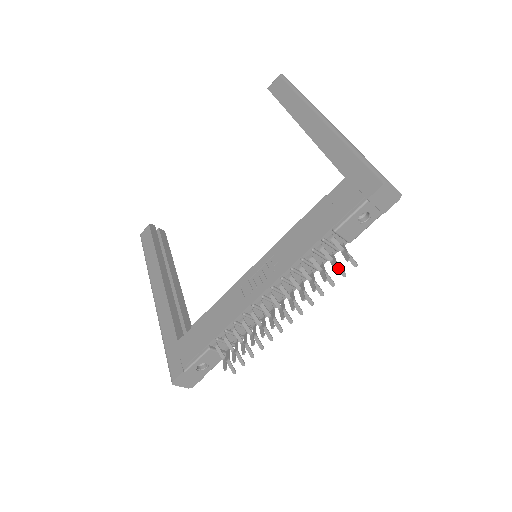
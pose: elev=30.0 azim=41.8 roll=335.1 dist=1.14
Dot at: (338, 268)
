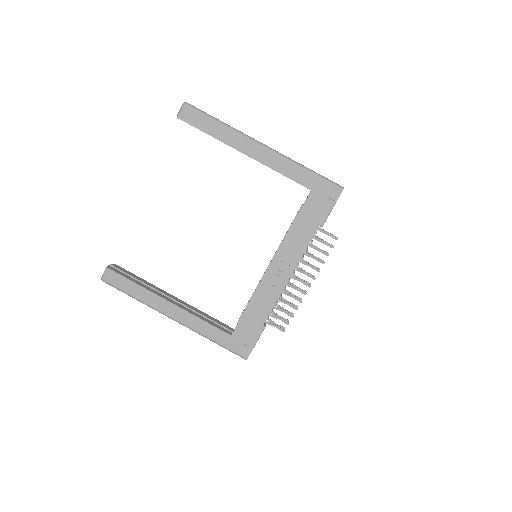
Dot at: (333, 246)
